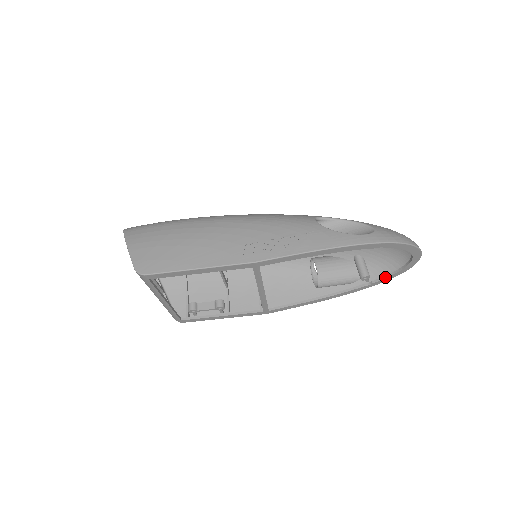
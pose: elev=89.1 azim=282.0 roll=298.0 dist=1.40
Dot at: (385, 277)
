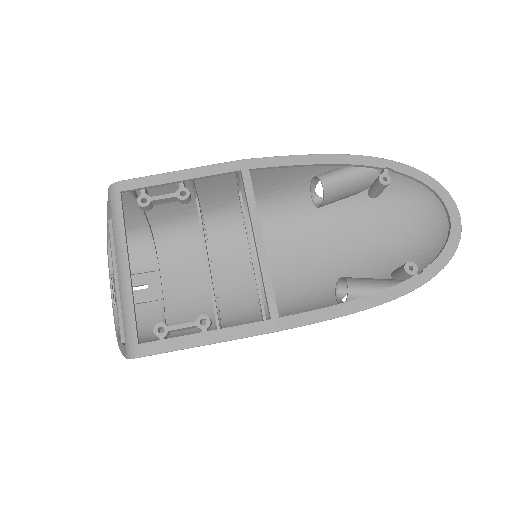
Dot at: (436, 257)
